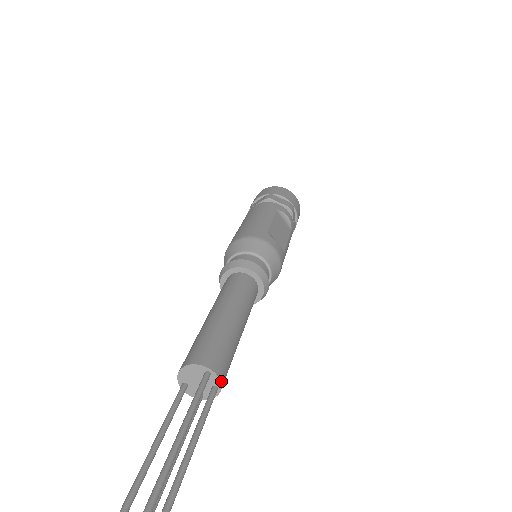
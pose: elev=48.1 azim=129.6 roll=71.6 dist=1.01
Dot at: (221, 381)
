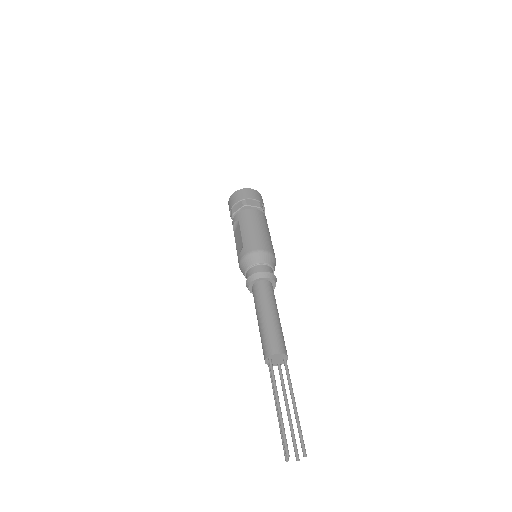
Dot at: occluded
